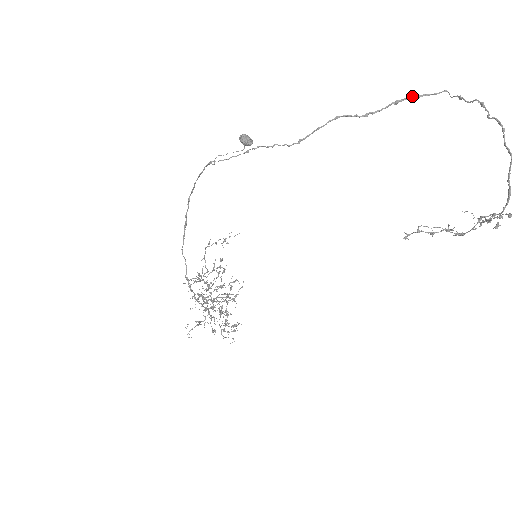
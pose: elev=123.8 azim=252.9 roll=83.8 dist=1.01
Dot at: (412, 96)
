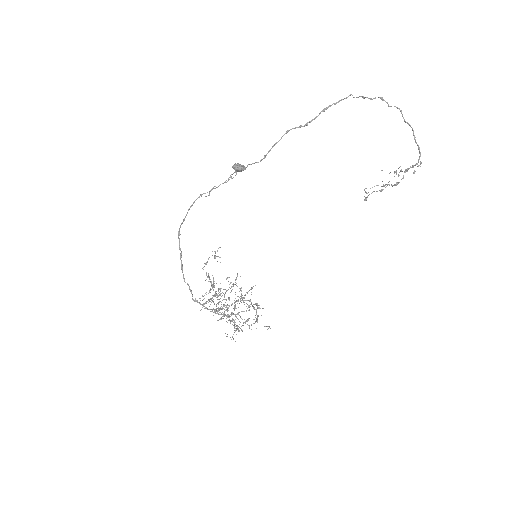
Dot at: (333, 103)
